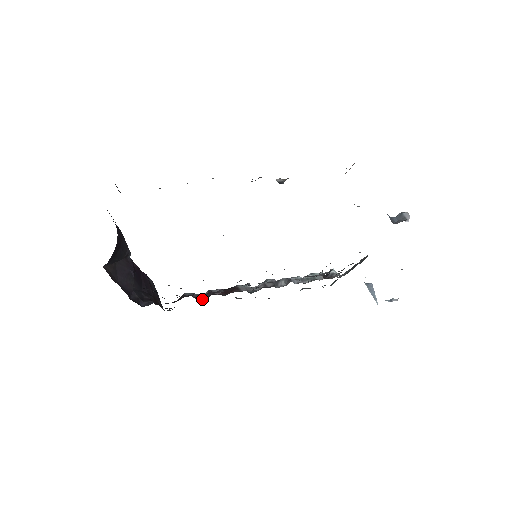
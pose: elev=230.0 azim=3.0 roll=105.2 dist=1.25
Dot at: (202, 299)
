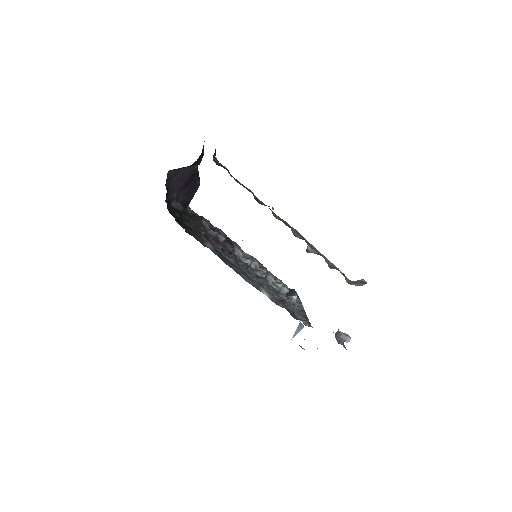
Dot at: (208, 235)
